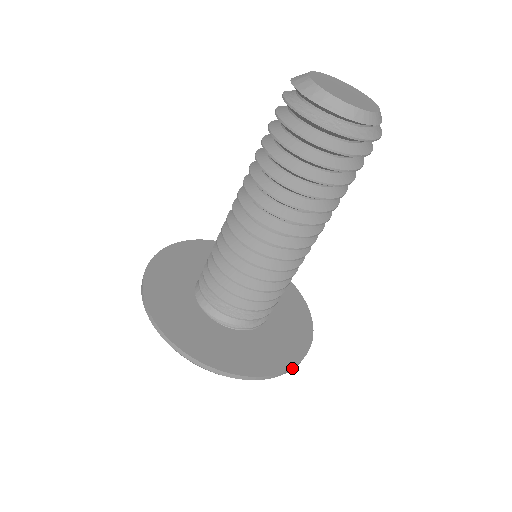
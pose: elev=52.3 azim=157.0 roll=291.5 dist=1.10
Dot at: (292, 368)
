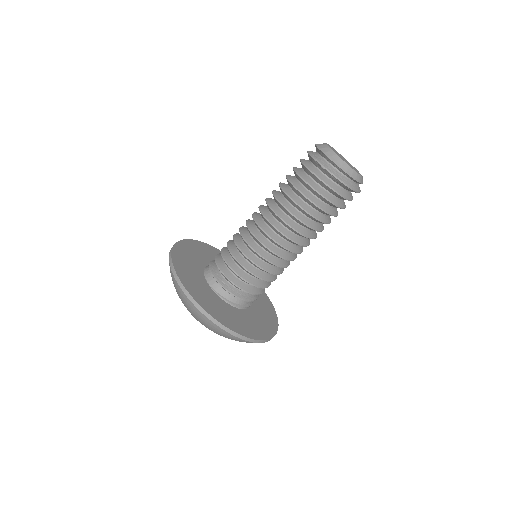
Dot at: (267, 340)
